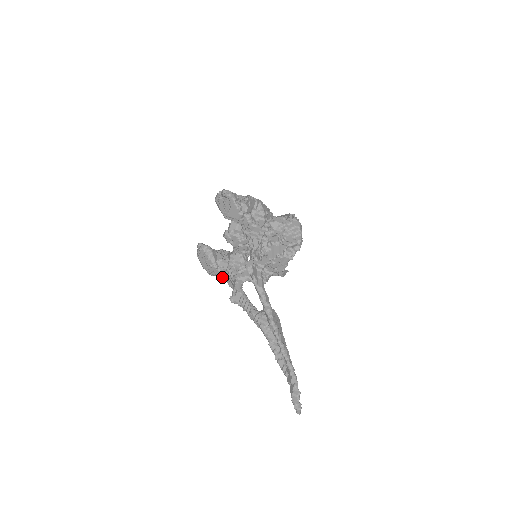
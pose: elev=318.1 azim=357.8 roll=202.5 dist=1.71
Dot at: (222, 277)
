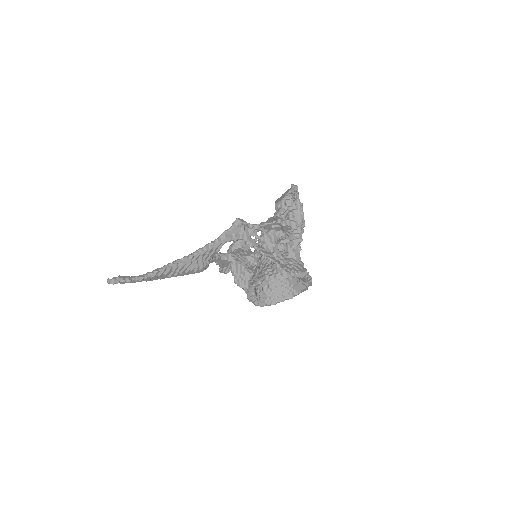
Dot at: occluded
